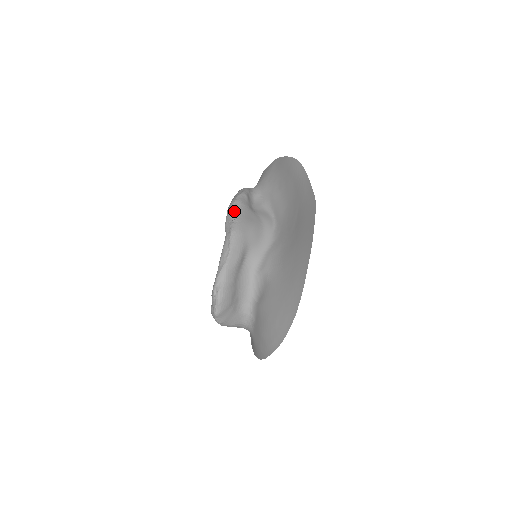
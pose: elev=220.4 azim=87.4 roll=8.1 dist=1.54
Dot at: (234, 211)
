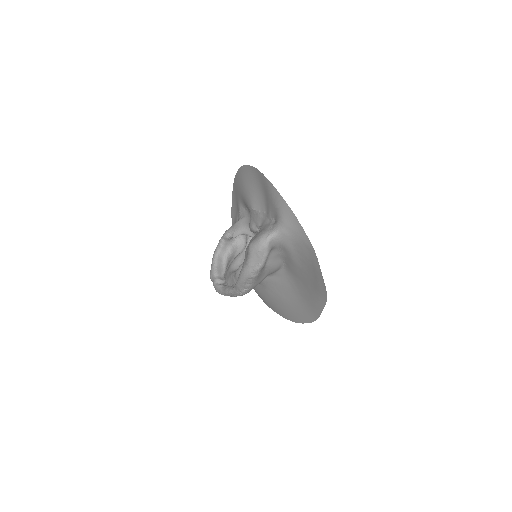
Dot at: (247, 284)
